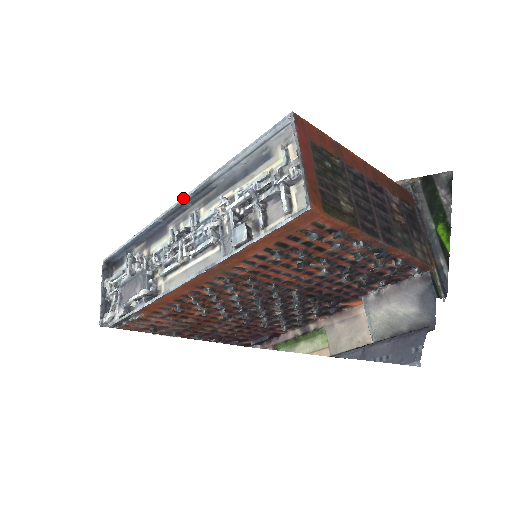
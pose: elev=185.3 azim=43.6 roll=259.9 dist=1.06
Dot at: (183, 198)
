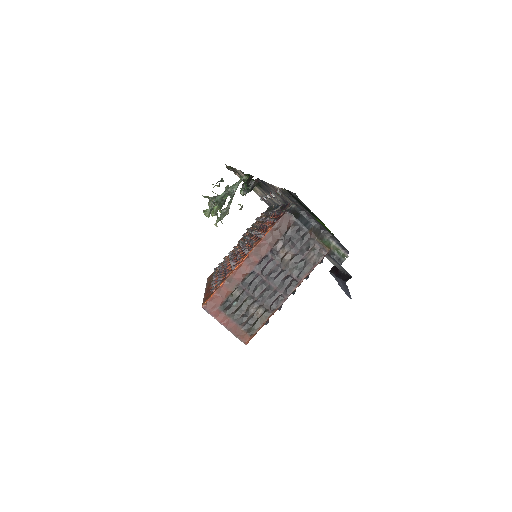
Dot at: occluded
